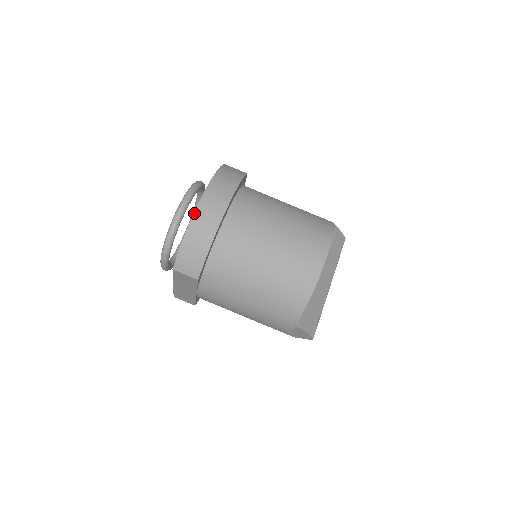
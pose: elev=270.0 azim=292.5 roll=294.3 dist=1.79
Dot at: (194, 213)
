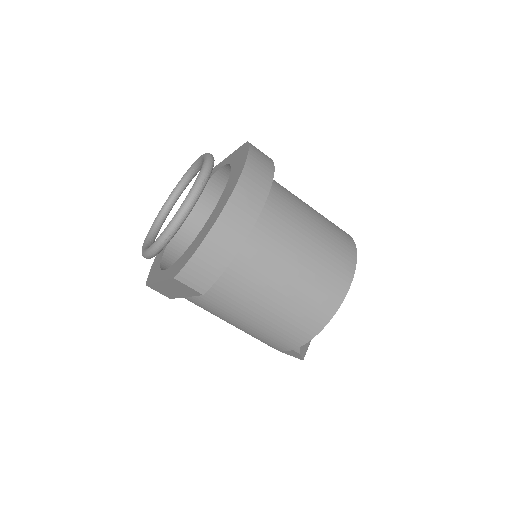
Dot at: (219, 217)
